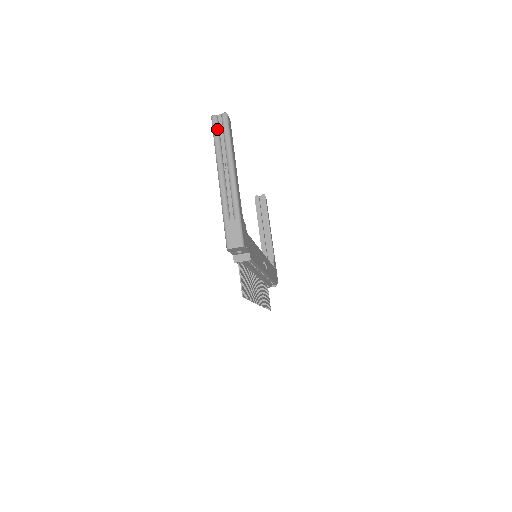
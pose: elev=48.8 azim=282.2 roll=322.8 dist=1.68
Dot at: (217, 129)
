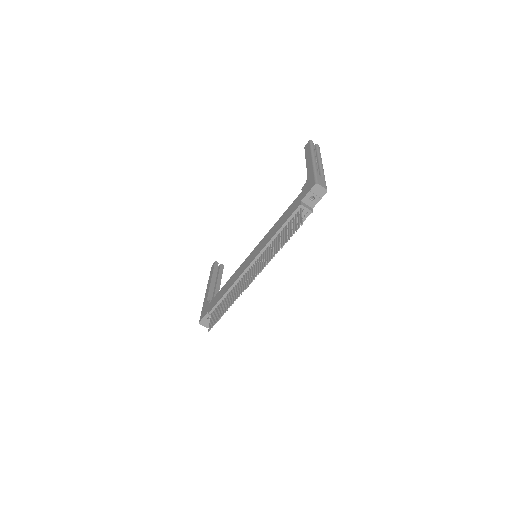
Dot at: occluded
